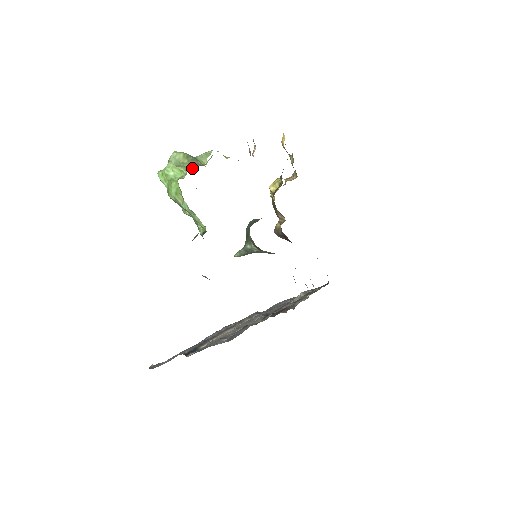
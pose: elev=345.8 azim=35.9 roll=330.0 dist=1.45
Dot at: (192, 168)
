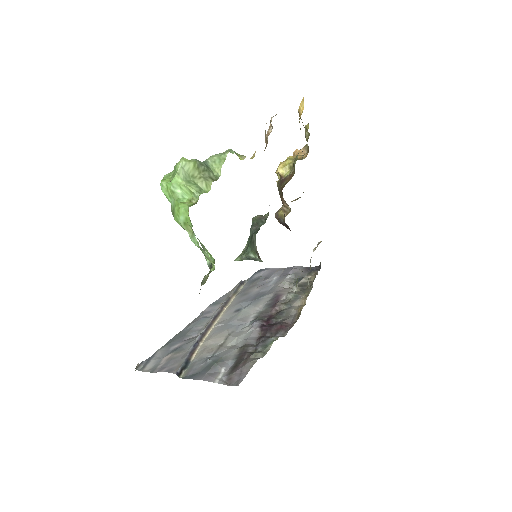
Dot at: (204, 186)
